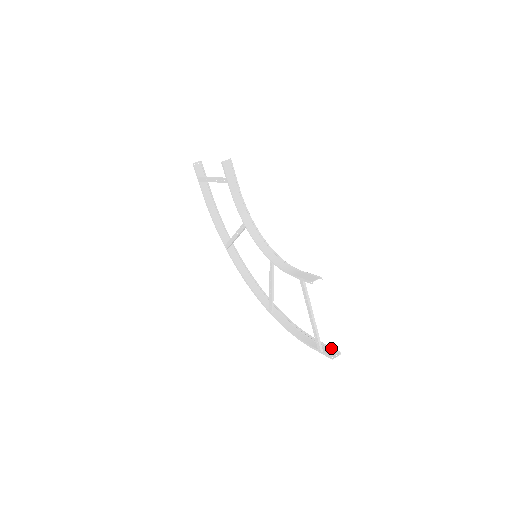
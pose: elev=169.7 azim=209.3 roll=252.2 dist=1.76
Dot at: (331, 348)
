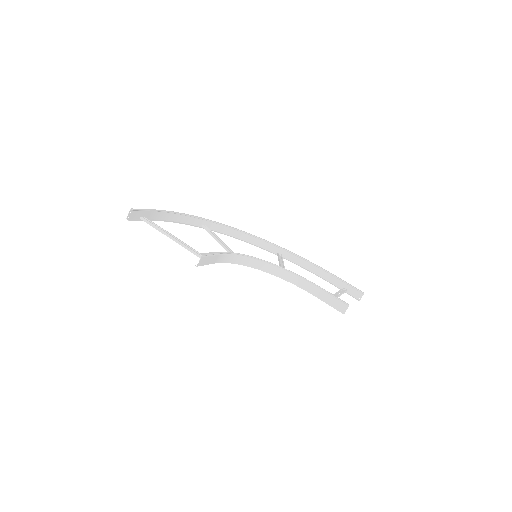
Dot at: (353, 287)
